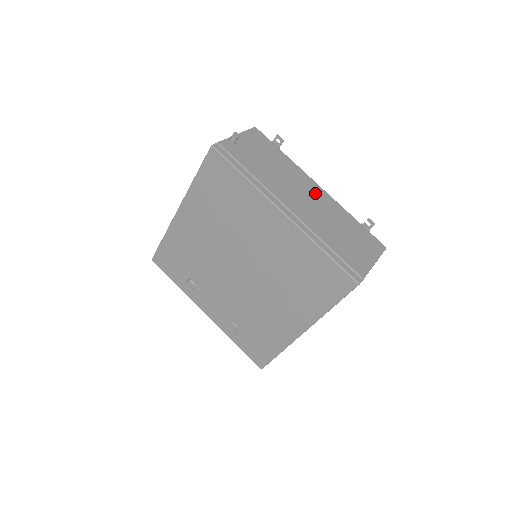
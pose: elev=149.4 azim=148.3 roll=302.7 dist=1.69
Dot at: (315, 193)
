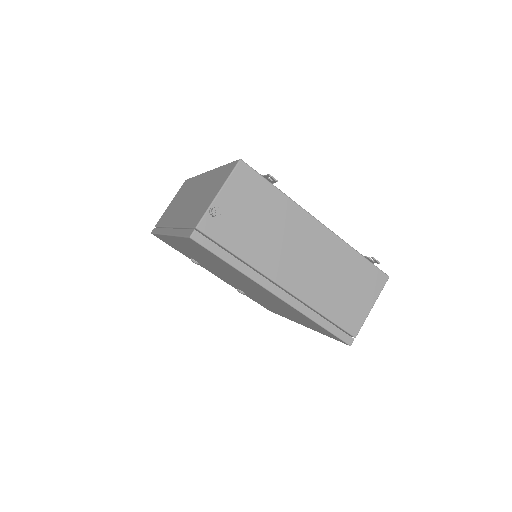
Dot at: (315, 240)
